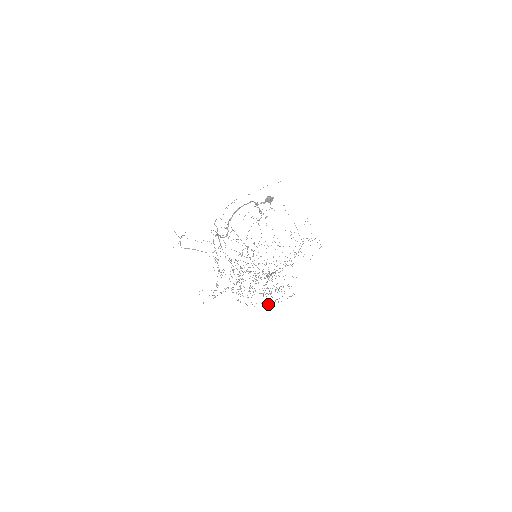
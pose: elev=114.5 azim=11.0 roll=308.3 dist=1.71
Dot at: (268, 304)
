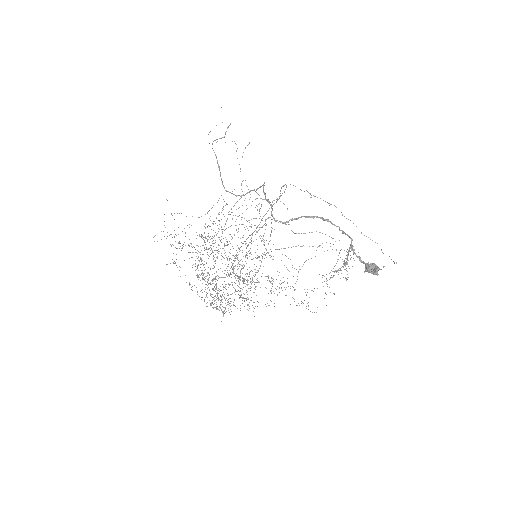
Dot at: occluded
